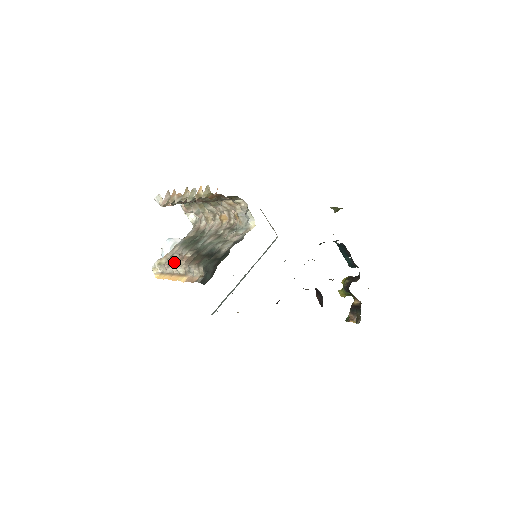
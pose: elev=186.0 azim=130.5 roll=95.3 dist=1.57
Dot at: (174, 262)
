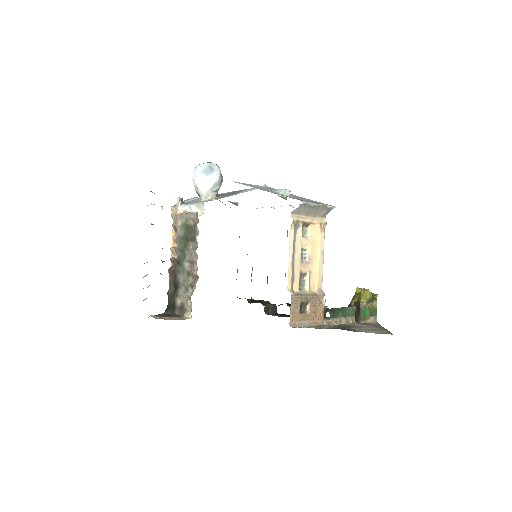
Dot at: (176, 233)
